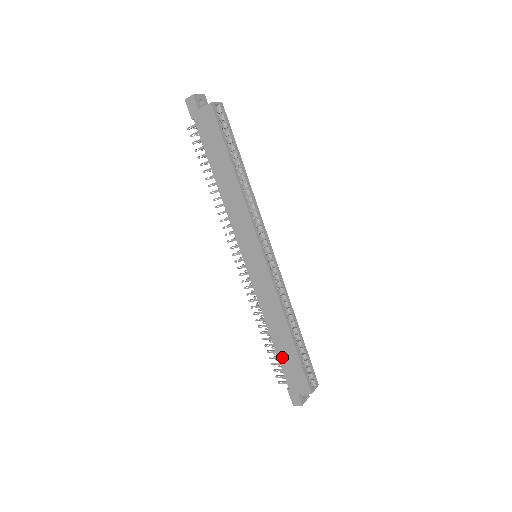
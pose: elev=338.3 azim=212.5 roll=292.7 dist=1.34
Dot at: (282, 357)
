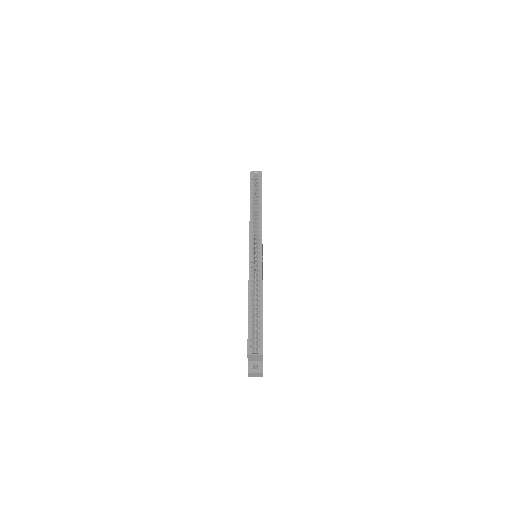
Dot at: occluded
